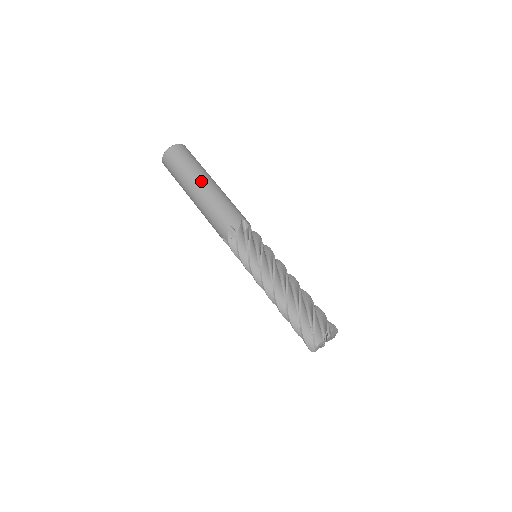
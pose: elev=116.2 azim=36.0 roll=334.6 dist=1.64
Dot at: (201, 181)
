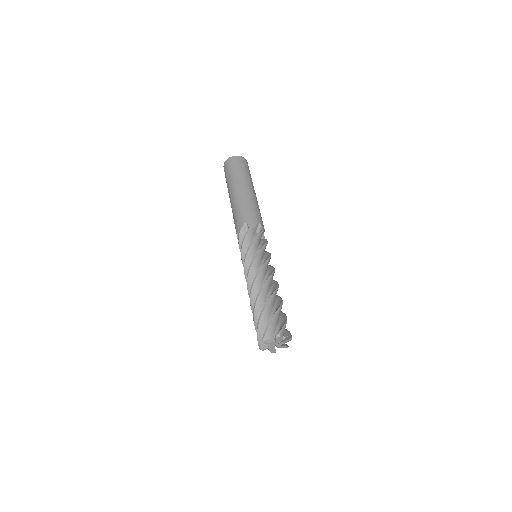
Dot at: (243, 185)
